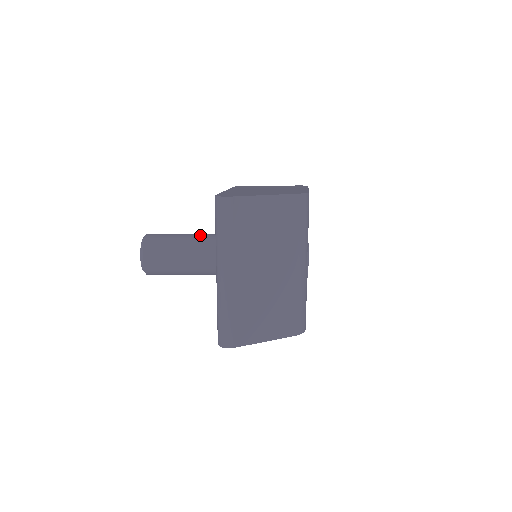
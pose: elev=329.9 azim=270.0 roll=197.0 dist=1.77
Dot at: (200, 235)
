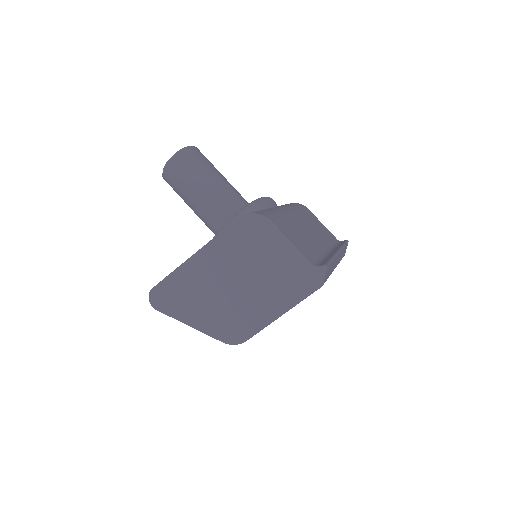
Dot at: (207, 211)
